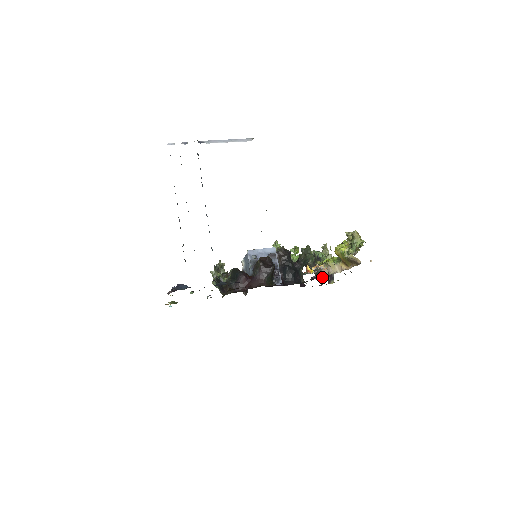
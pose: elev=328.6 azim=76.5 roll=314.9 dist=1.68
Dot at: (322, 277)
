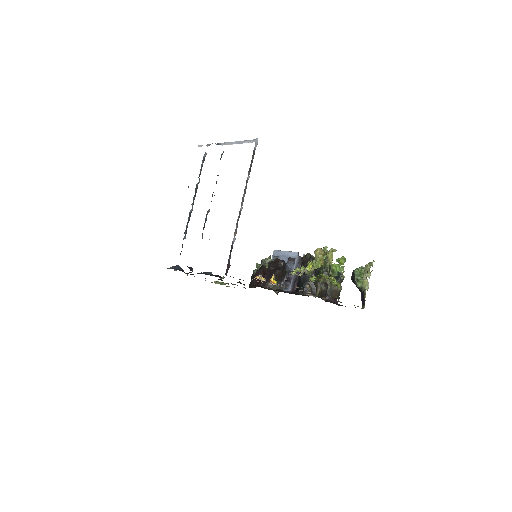
Dot at: (316, 294)
